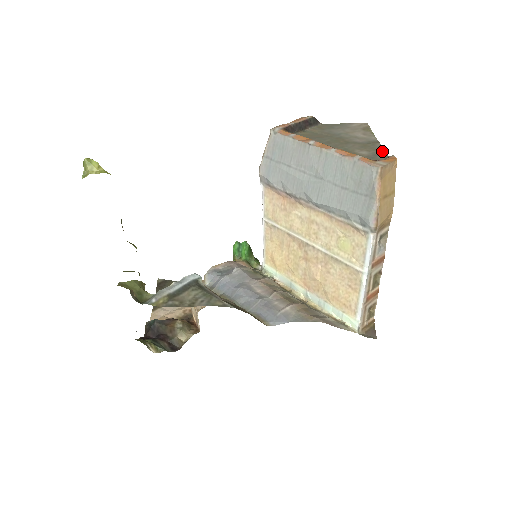
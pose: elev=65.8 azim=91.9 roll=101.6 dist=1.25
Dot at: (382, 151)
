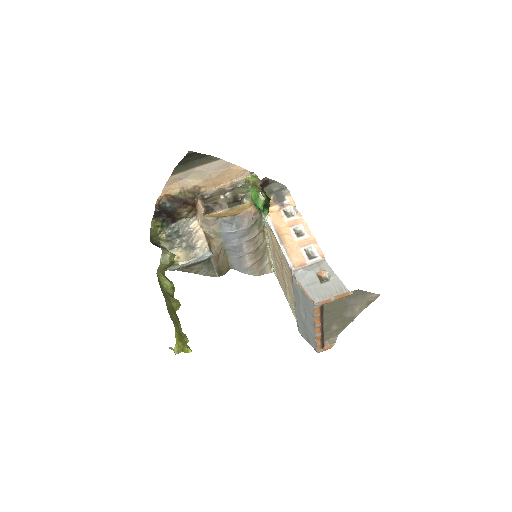
Dot at: (343, 329)
